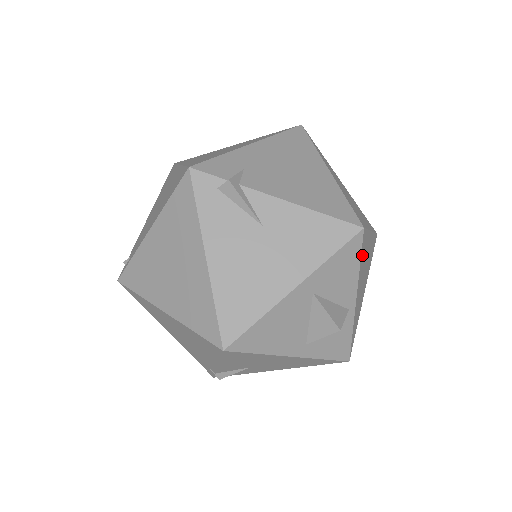
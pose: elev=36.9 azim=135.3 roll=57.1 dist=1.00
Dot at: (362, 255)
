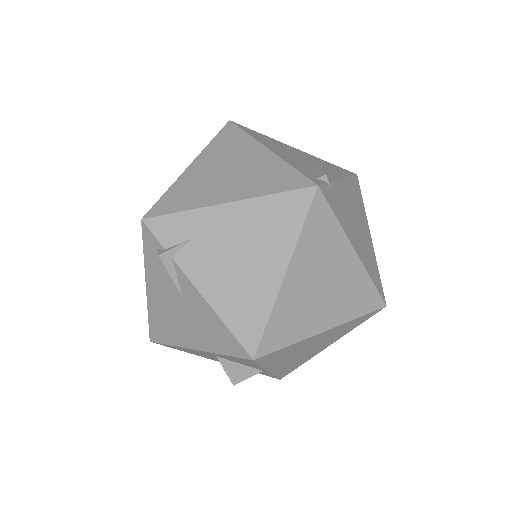
Dot at: (270, 360)
